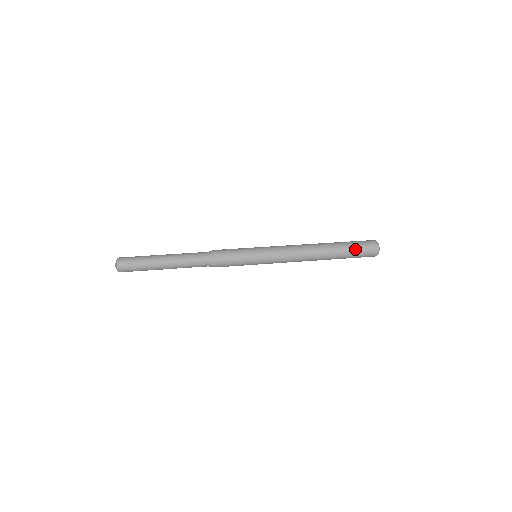
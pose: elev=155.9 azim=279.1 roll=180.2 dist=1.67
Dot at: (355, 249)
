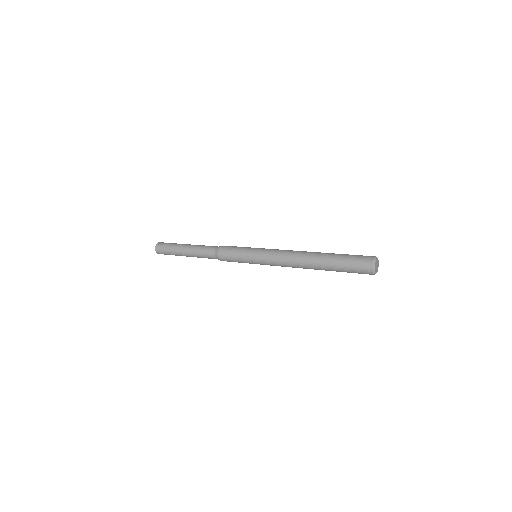
Dot at: (346, 268)
